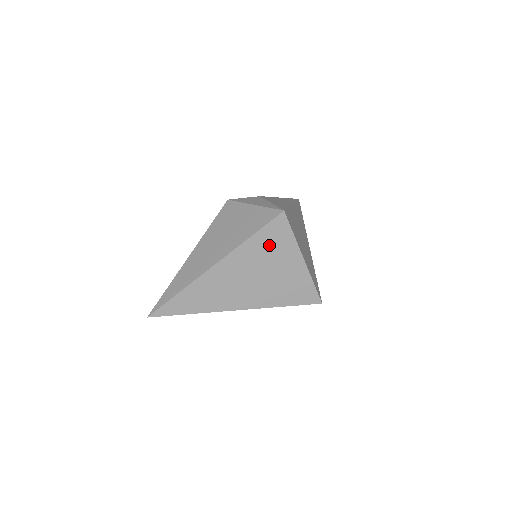
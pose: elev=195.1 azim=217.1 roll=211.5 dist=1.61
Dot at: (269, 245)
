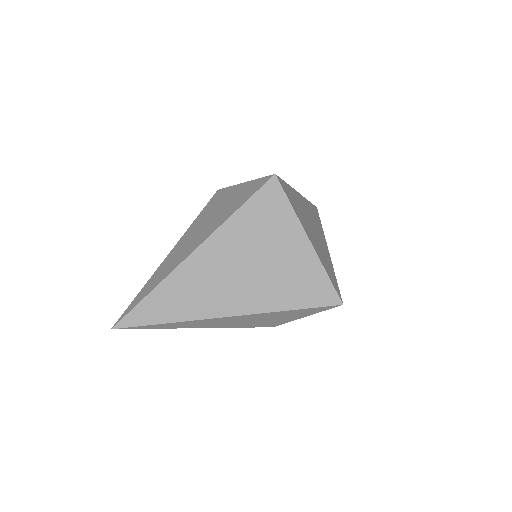
Dot at: (261, 222)
